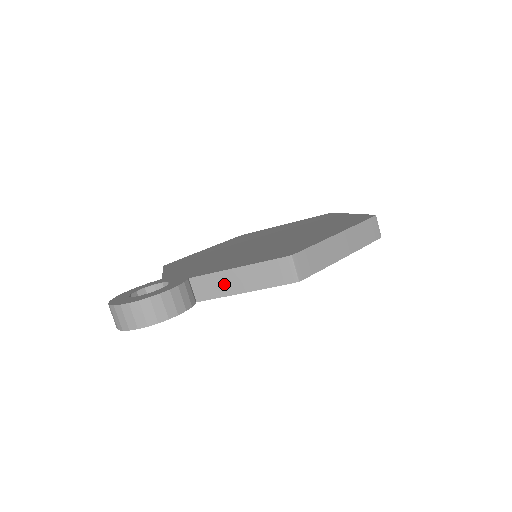
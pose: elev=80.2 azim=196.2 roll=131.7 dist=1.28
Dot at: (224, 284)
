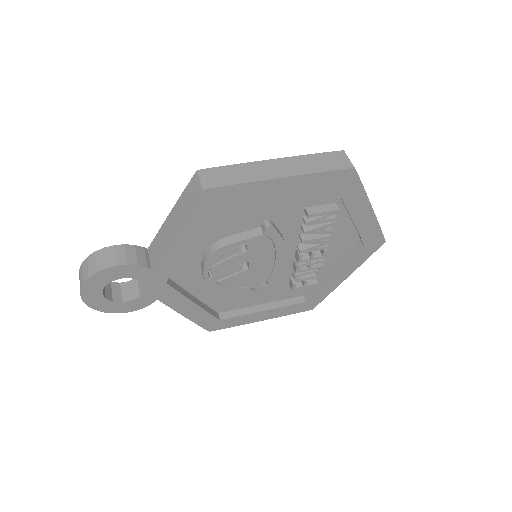
Dot at: (164, 235)
